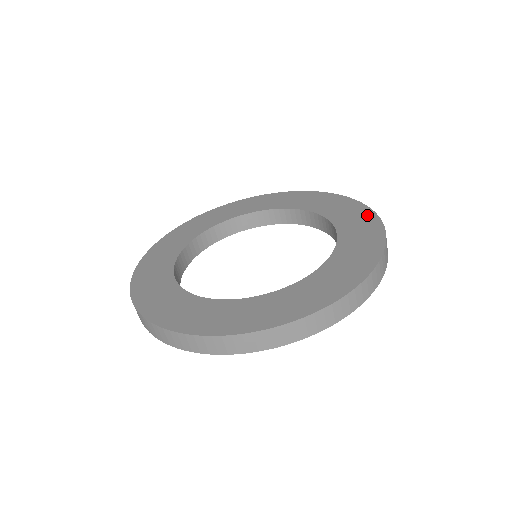
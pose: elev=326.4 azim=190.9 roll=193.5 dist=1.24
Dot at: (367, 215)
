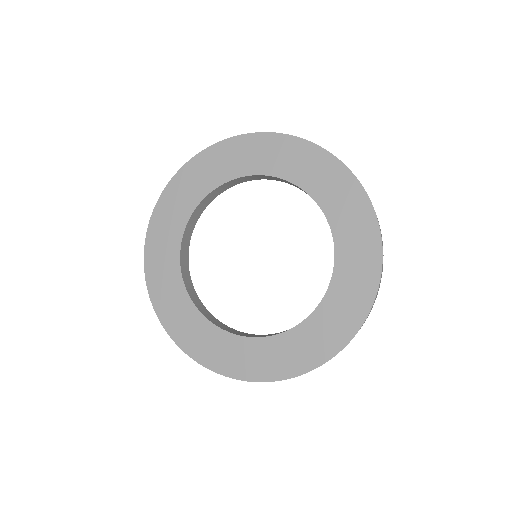
Dot at: (370, 231)
